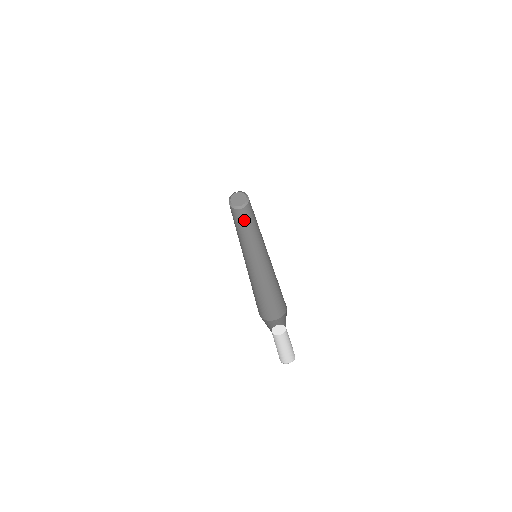
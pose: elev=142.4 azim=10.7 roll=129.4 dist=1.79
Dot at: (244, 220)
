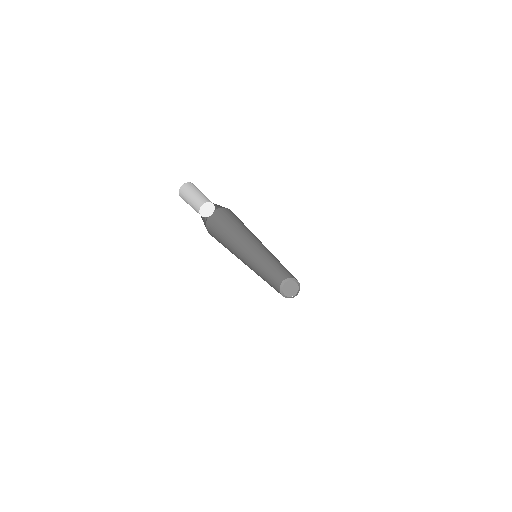
Dot at: occluded
